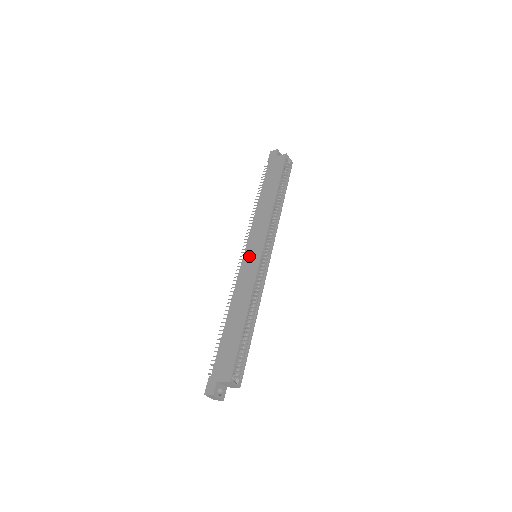
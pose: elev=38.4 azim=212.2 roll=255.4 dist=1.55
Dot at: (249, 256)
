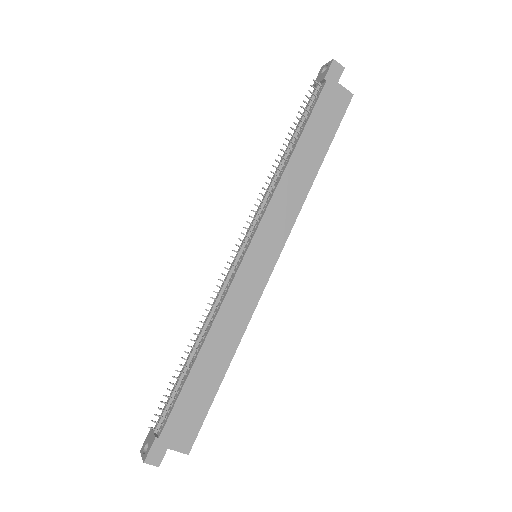
Dot at: (255, 261)
